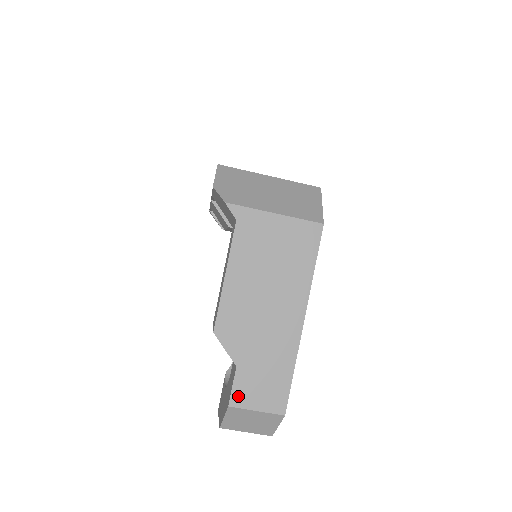
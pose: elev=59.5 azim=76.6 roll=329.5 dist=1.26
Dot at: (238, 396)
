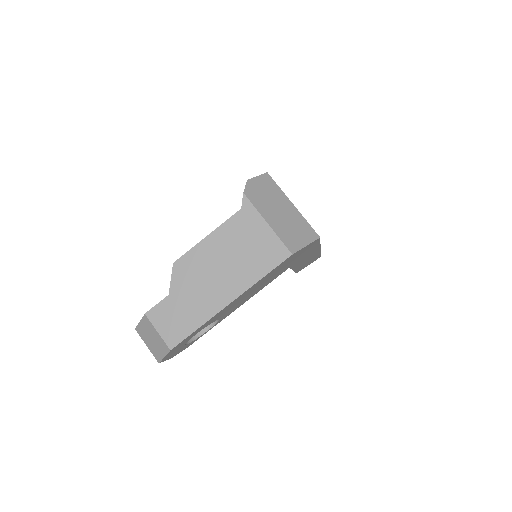
Dot at: (155, 313)
